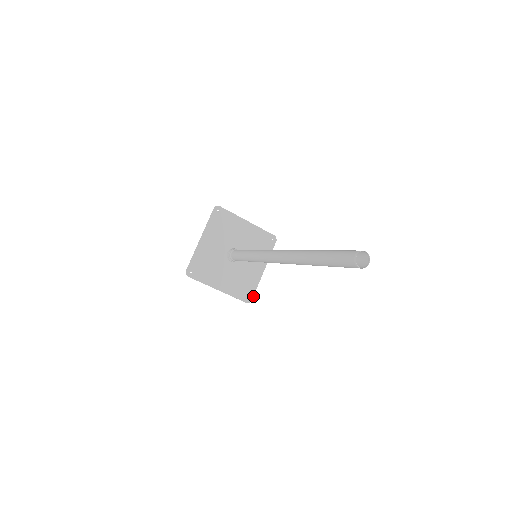
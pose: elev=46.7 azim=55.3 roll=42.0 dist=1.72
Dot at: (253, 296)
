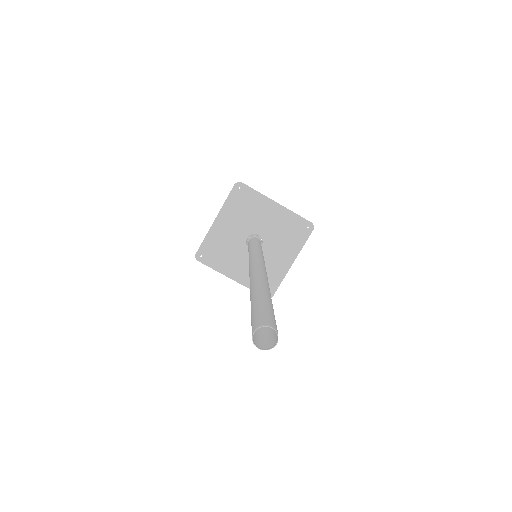
Dot at: (275, 291)
